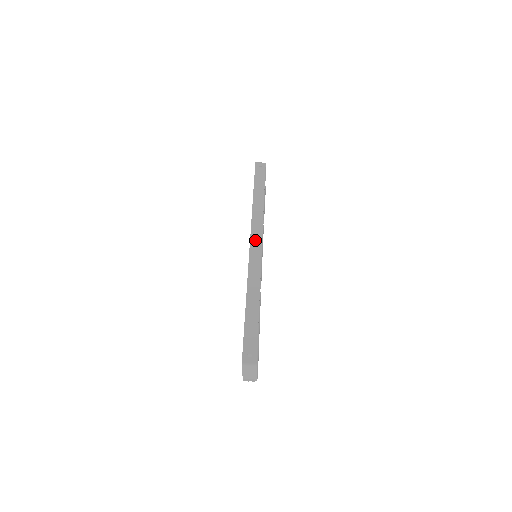
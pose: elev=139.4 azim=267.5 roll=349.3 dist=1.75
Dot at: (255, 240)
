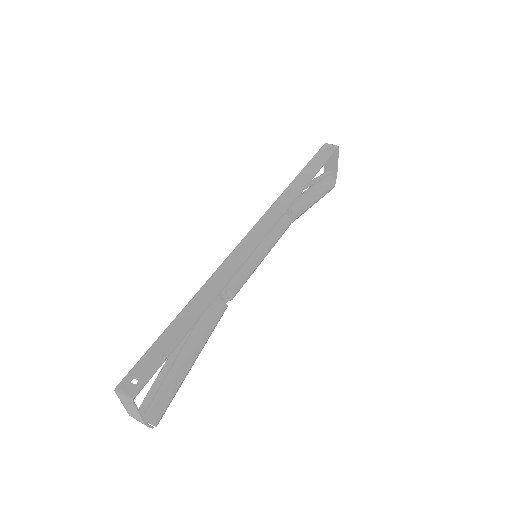
Dot at: (257, 231)
